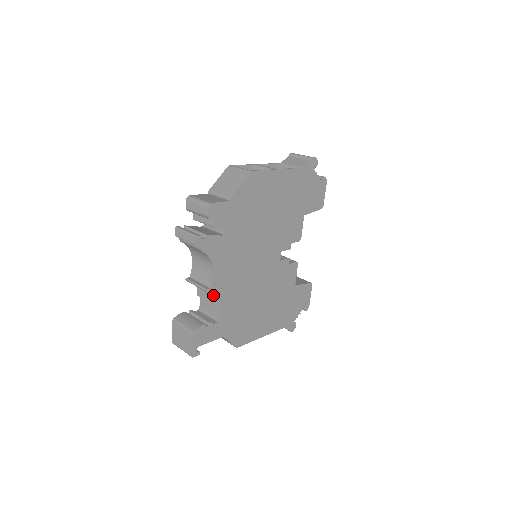
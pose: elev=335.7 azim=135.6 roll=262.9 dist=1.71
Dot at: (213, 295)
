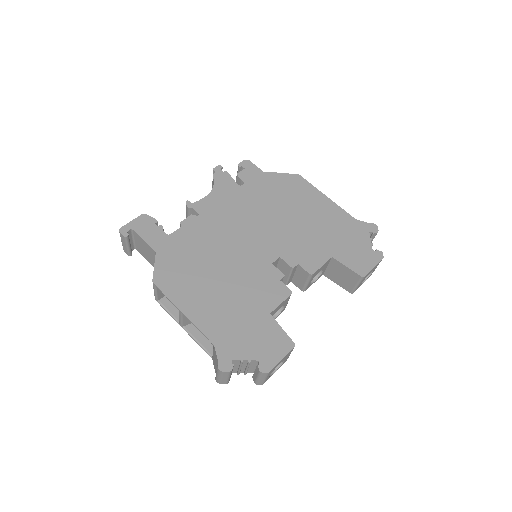
Dot at: occluded
